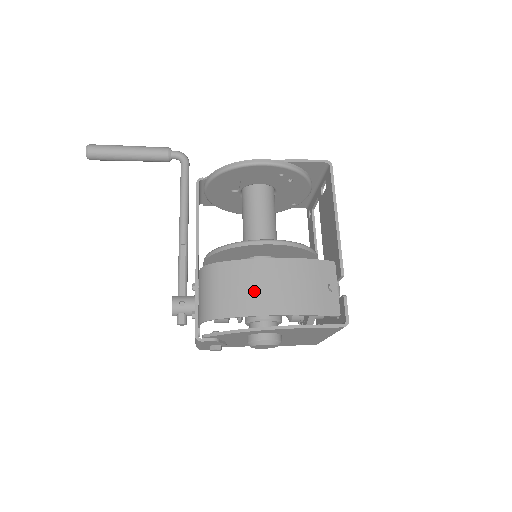
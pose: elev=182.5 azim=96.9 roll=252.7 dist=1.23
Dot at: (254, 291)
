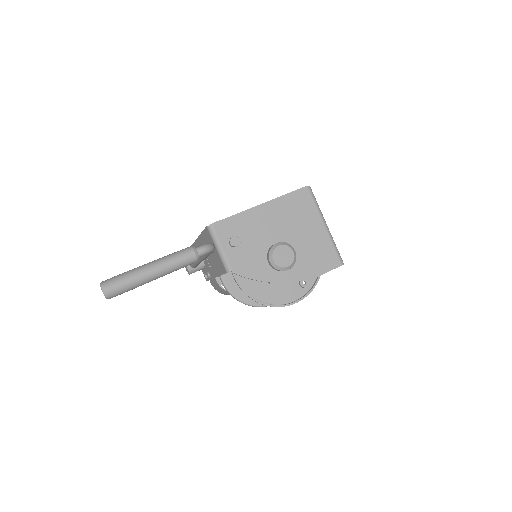
Dot at: occluded
